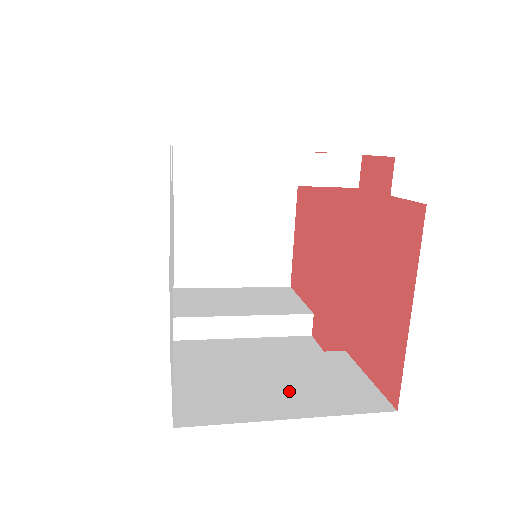
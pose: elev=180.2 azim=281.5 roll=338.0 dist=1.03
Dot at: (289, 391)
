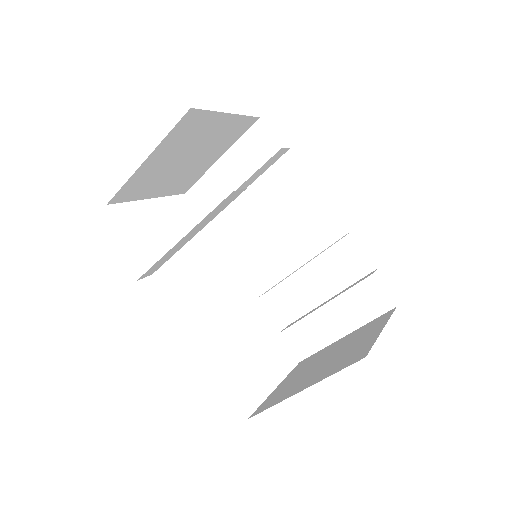
Dot at: occluded
